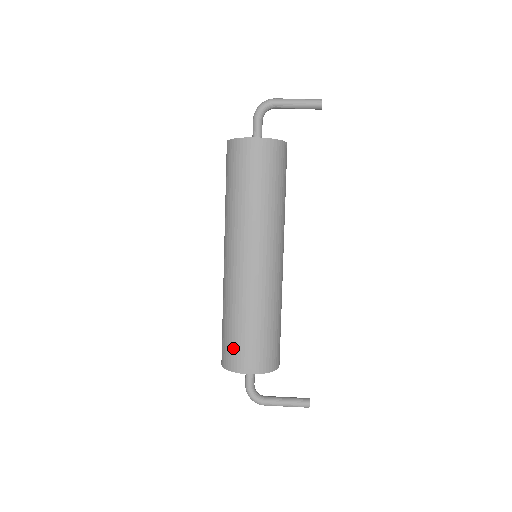
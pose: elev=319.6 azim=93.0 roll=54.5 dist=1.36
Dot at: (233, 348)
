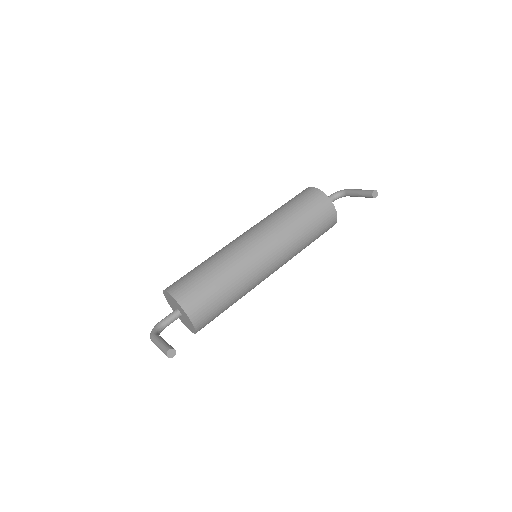
Dot at: occluded
